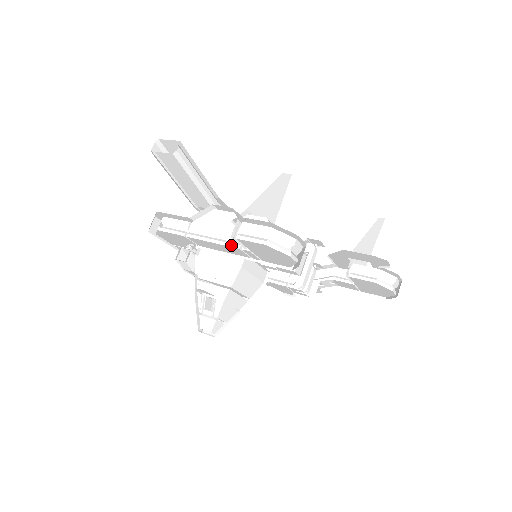
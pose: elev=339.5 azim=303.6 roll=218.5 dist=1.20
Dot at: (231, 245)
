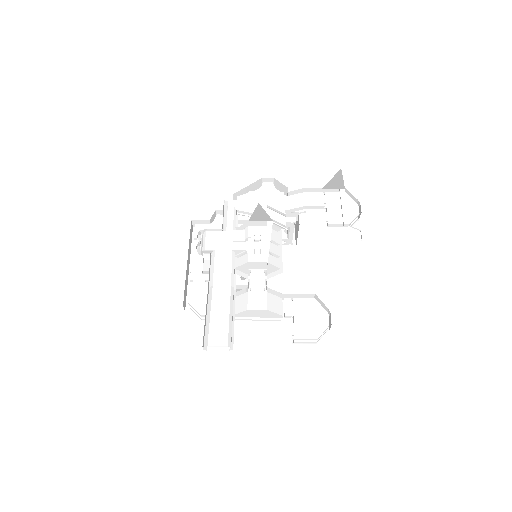
Dot at: (275, 320)
